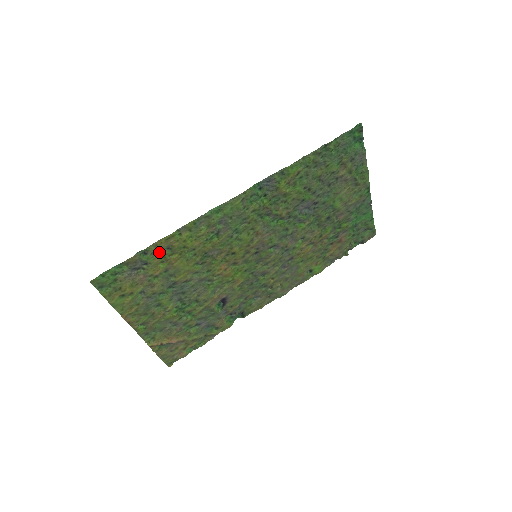
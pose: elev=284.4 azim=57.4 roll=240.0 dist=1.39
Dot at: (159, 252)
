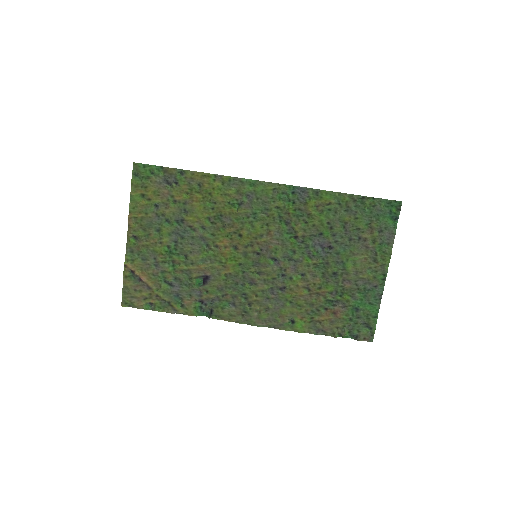
Dot at: (191, 182)
